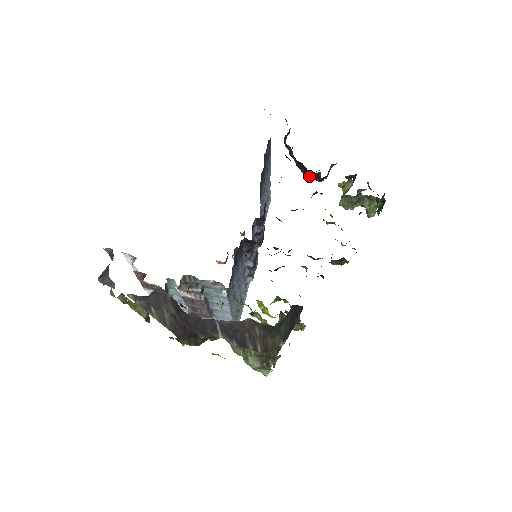
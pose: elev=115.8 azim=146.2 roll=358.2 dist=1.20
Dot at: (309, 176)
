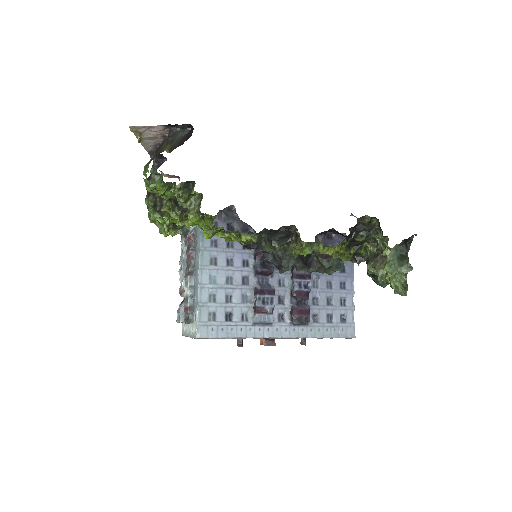
Dot at: occluded
